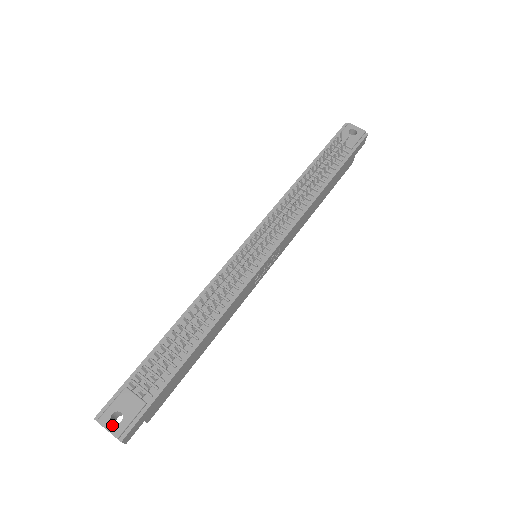
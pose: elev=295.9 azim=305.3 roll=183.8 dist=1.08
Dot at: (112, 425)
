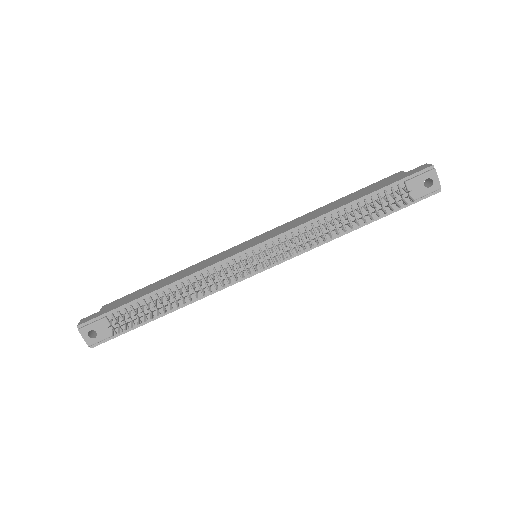
Dot at: (88, 337)
